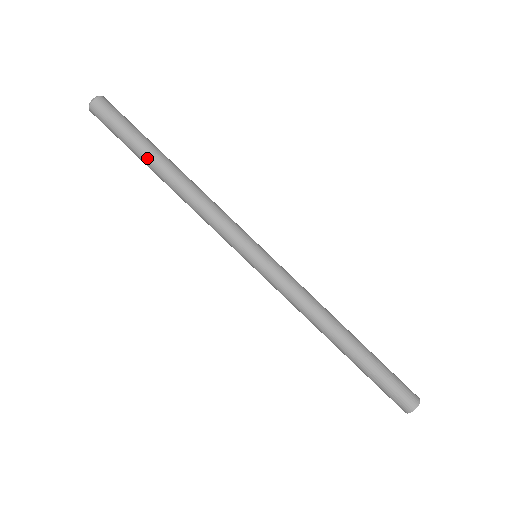
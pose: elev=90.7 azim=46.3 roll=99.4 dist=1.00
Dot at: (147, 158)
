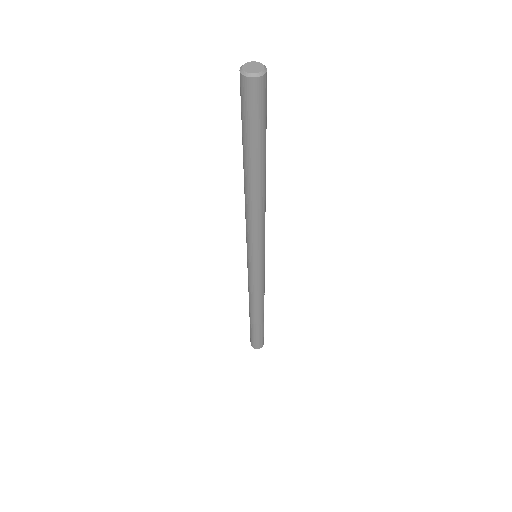
Dot at: (249, 161)
